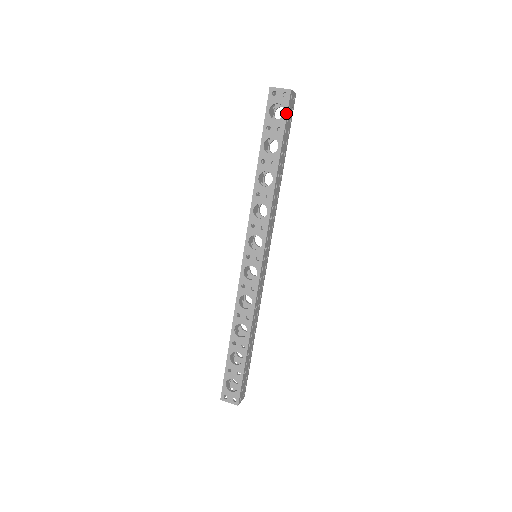
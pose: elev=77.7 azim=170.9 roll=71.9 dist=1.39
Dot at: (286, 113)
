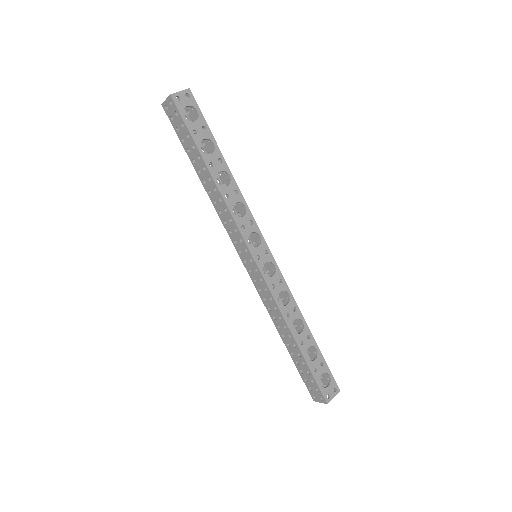
Dot at: (200, 111)
